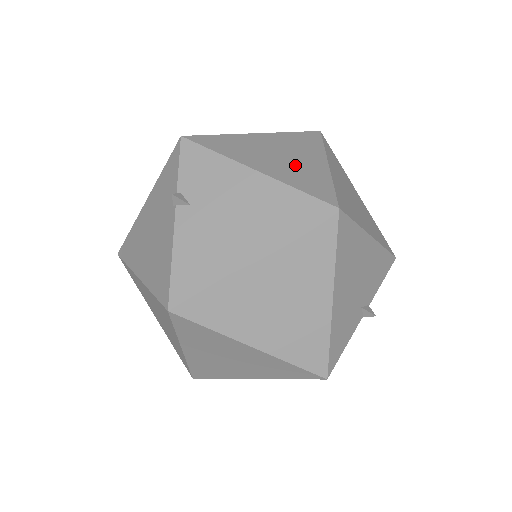
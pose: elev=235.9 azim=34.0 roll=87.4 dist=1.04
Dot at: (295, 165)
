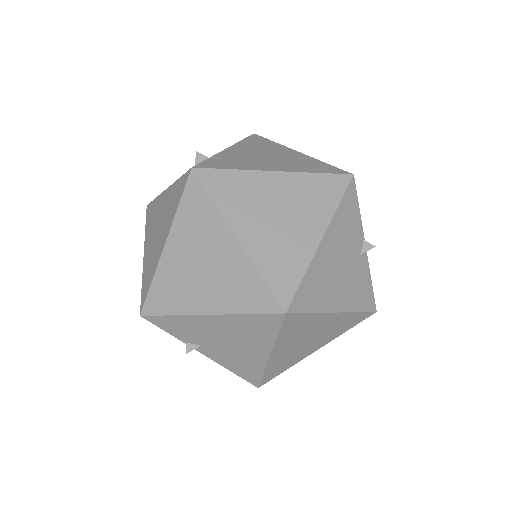
Dot at: (221, 274)
